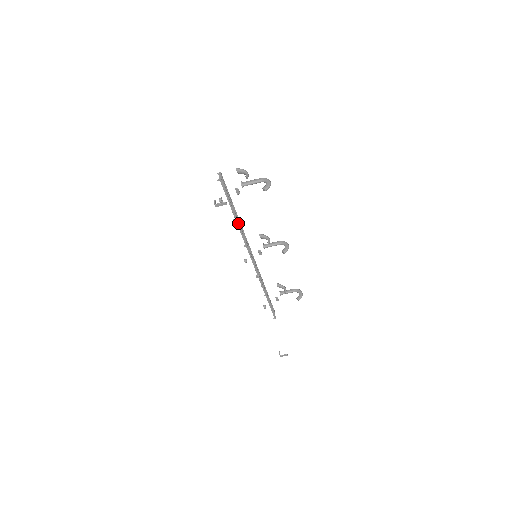
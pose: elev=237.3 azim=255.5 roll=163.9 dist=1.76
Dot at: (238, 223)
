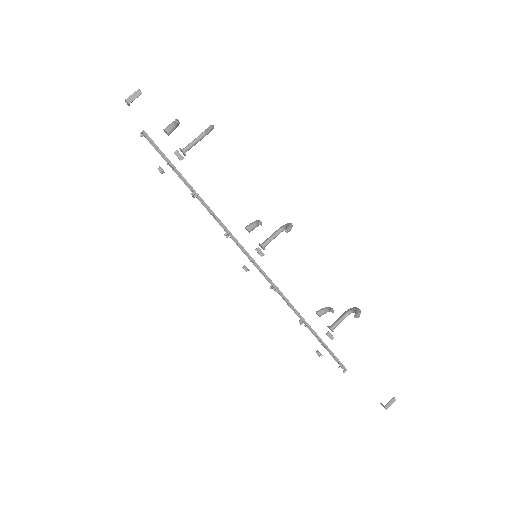
Dot at: (200, 198)
